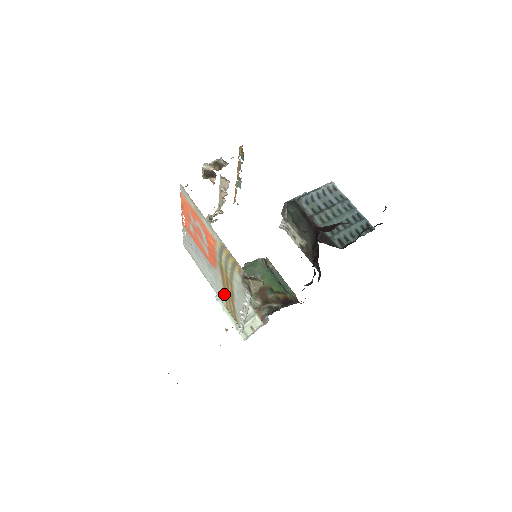
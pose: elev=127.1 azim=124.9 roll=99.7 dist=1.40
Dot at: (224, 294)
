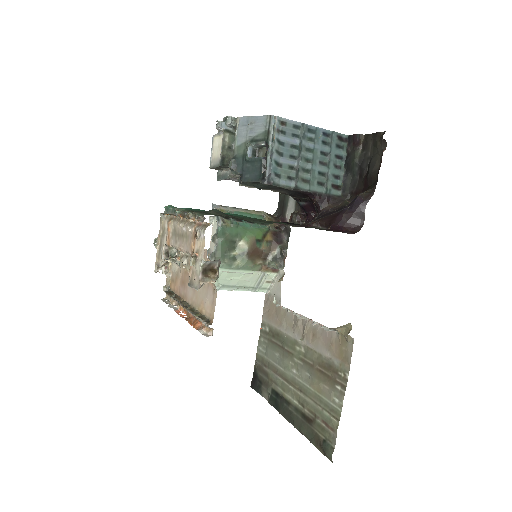
Dot at: occluded
